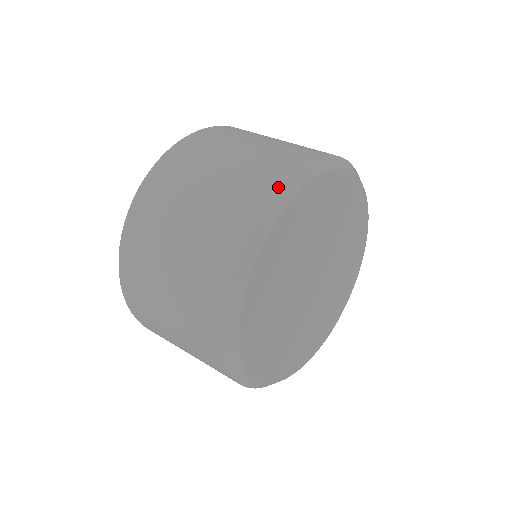
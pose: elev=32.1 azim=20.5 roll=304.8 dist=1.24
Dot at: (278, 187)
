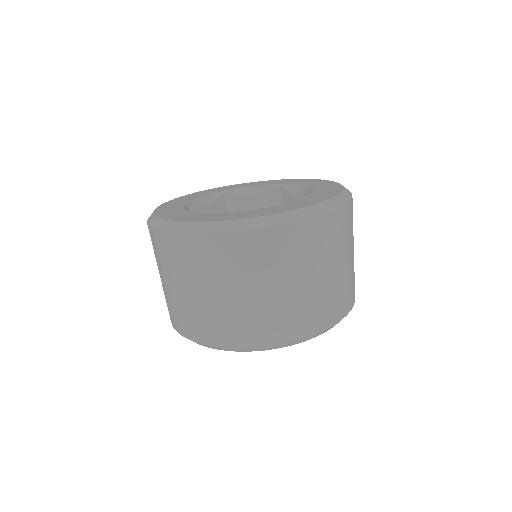
Dot at: (327, 329)
